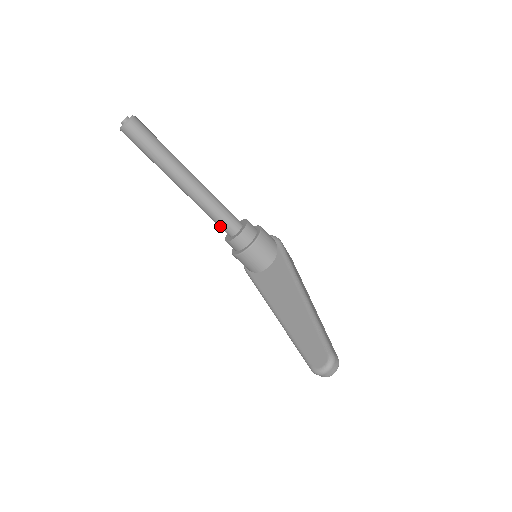
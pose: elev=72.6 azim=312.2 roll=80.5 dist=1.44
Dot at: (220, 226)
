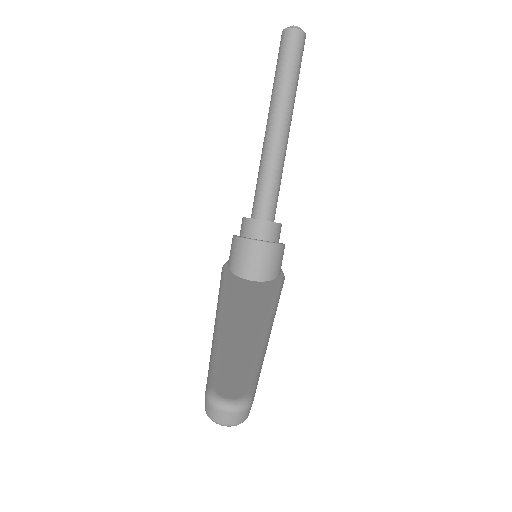
Dot at: (256, 198)
